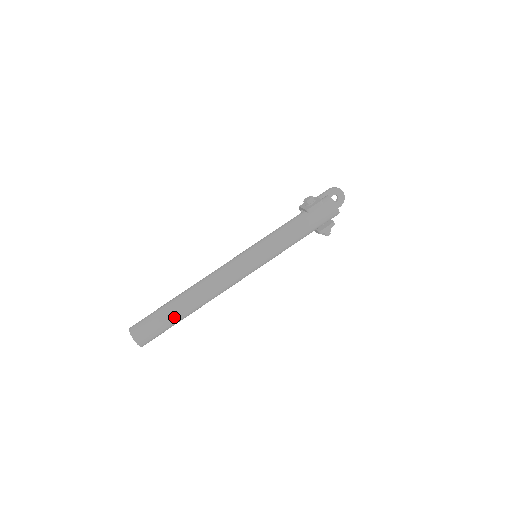
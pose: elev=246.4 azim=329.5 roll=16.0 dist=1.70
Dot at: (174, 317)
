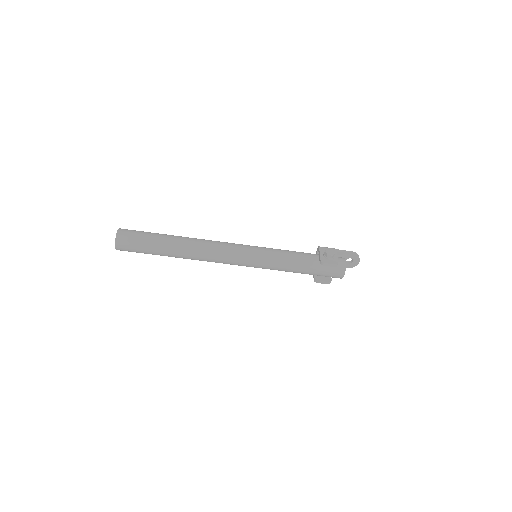
Dot at: (159, 252)
